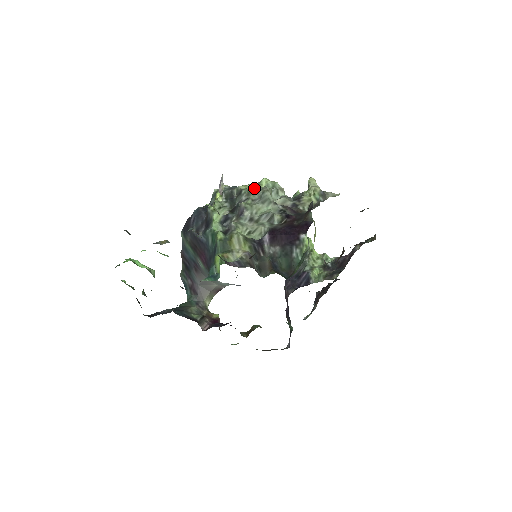
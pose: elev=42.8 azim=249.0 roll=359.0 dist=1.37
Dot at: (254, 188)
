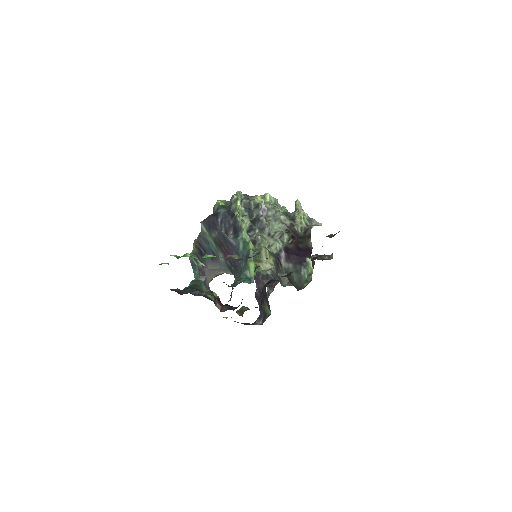
Dot at: (261, 200)
